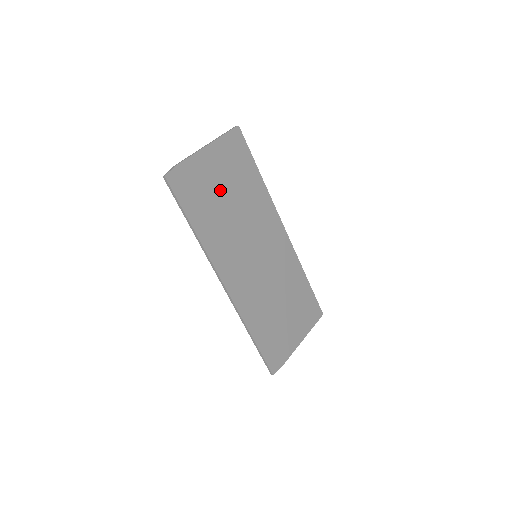
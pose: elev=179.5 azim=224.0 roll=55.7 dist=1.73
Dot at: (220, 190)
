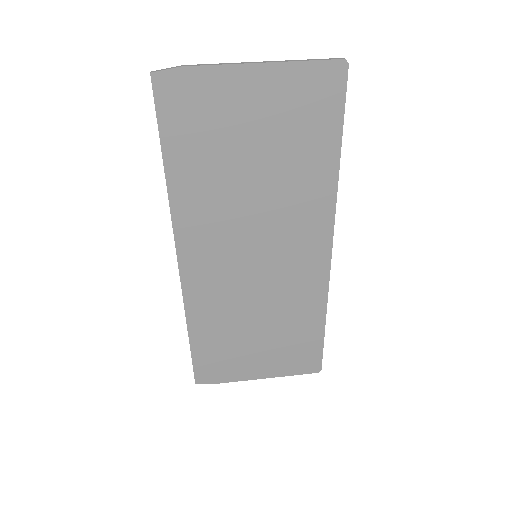
Dot at: (245, 142)
